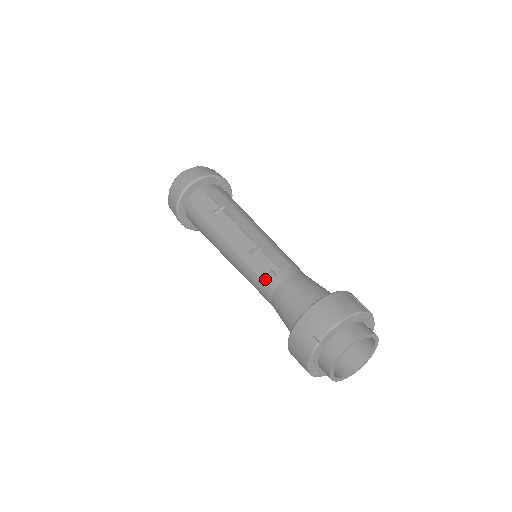
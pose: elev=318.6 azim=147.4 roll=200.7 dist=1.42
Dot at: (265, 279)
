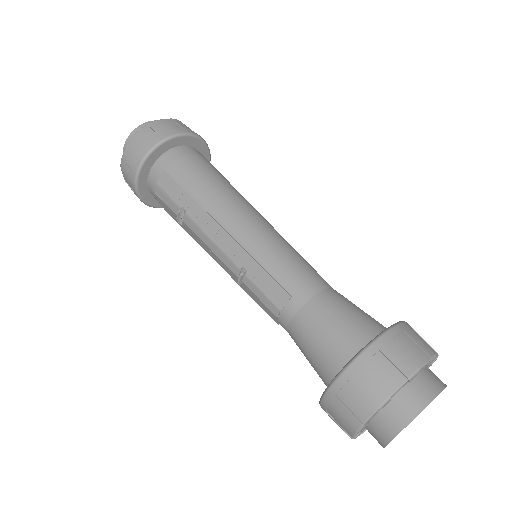
Dot at: (271, 317)
